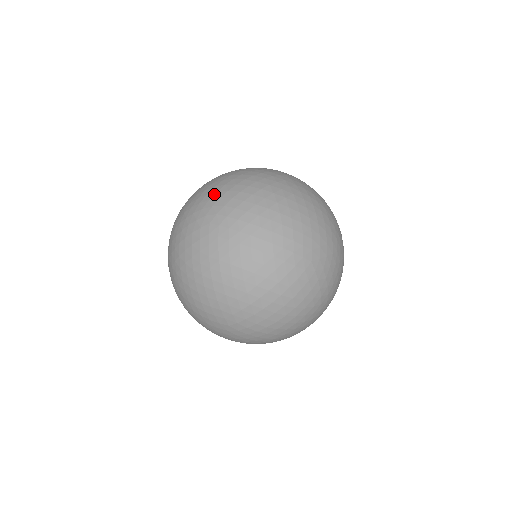
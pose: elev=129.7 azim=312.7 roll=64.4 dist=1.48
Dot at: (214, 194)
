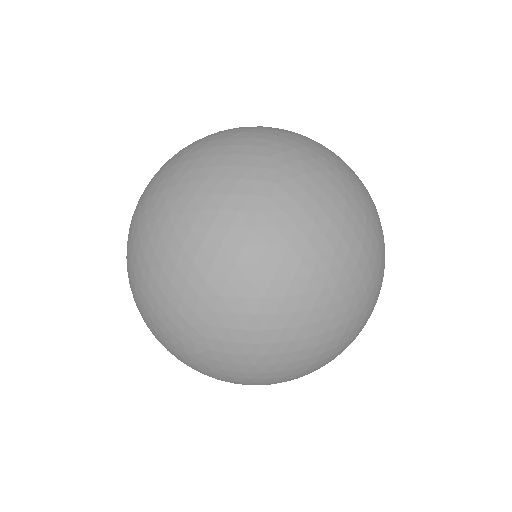
Dot at: occluded
